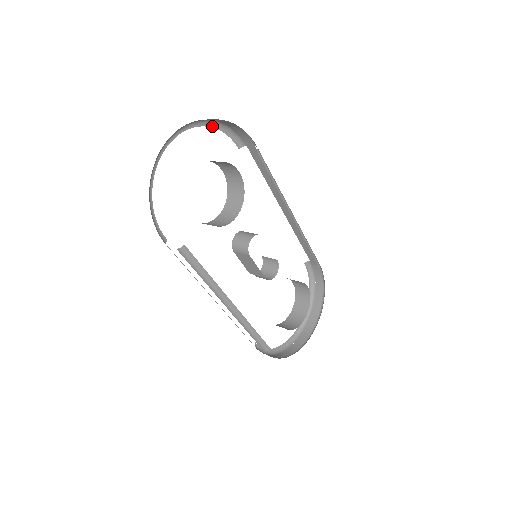
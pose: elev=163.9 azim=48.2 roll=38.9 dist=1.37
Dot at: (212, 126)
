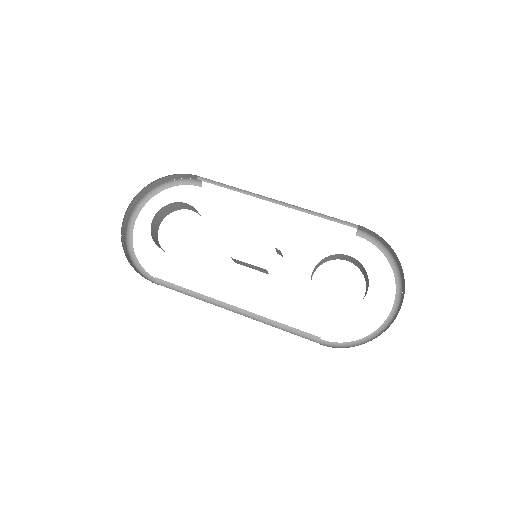
Dot at: (167, 188)
